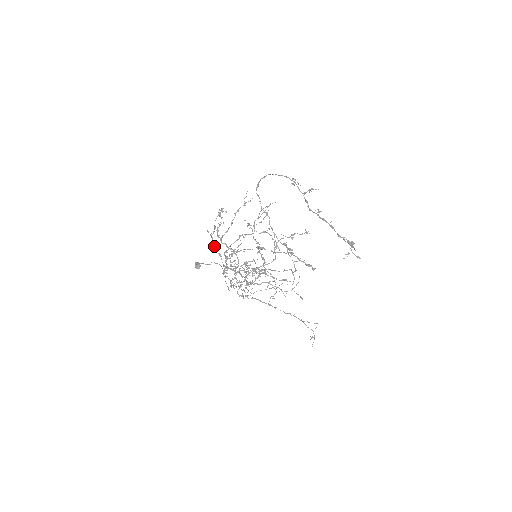
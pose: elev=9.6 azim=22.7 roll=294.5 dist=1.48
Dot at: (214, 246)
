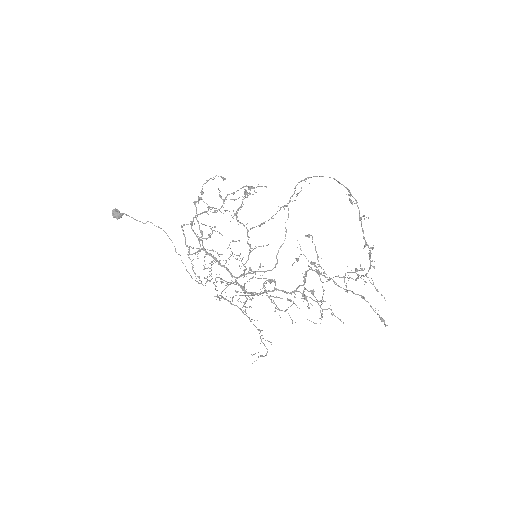
Dot at: occluded
